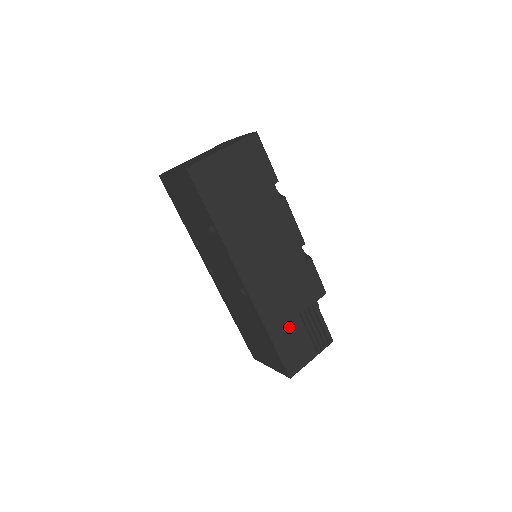
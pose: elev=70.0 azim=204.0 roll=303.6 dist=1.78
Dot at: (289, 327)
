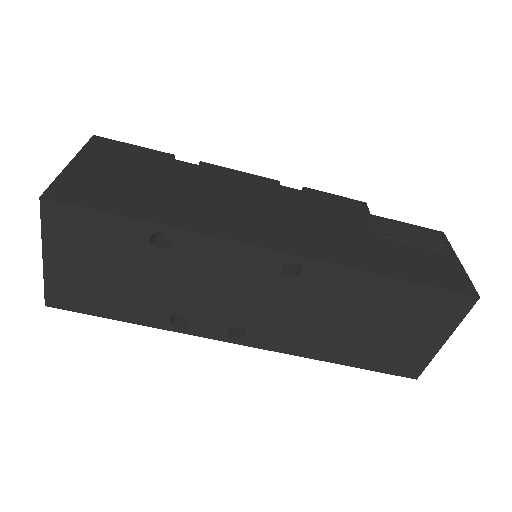
Dot at: (388, 253)
